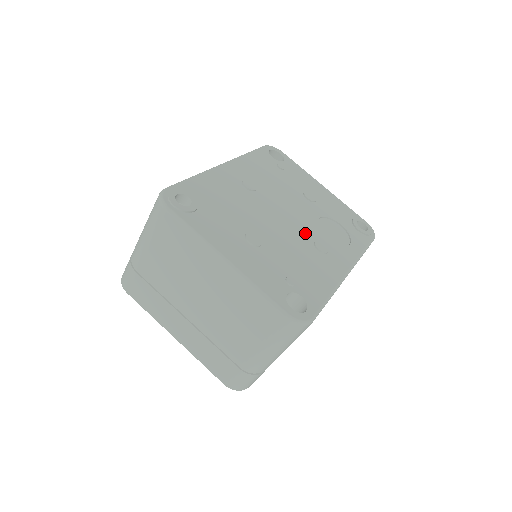
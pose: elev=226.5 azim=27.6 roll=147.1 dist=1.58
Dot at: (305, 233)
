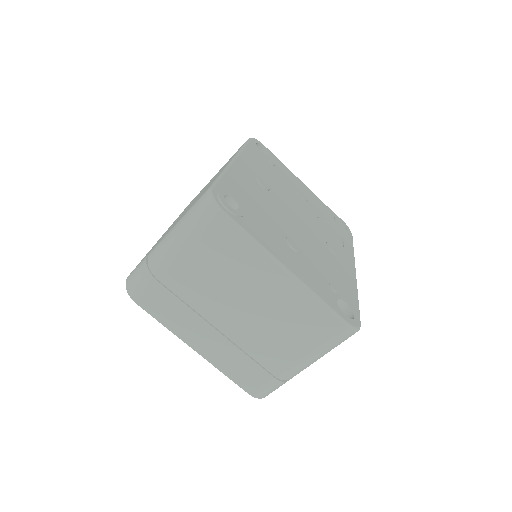
Dot at: (317, 235)
